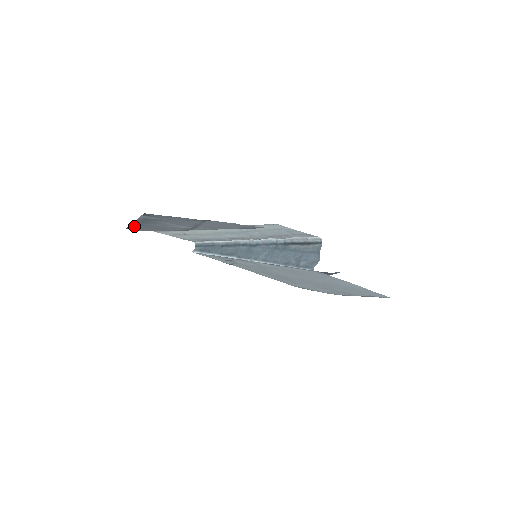
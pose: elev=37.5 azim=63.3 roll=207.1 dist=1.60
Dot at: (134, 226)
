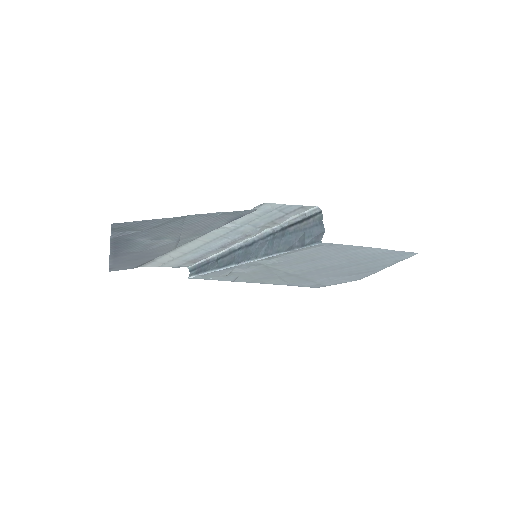
Dot at: (114, 262)
